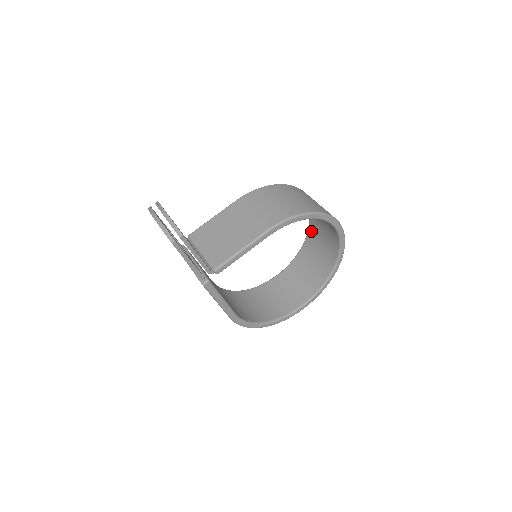
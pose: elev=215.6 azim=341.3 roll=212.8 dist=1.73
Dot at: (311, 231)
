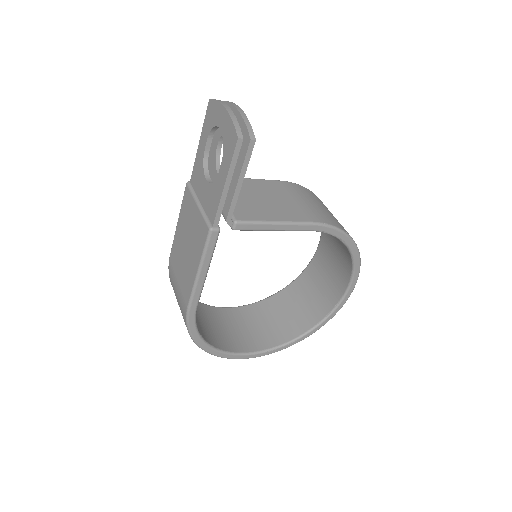
Dot at: (300, 280)
